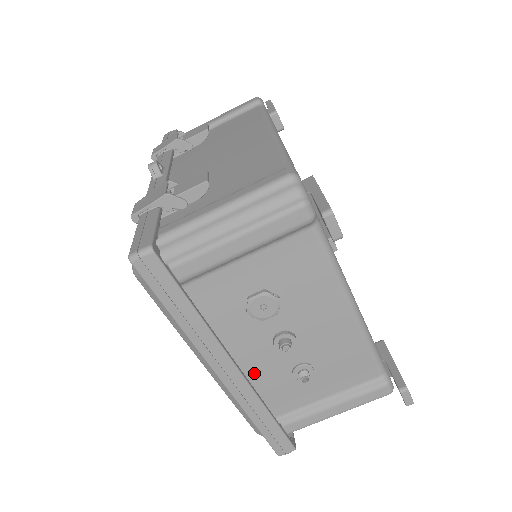
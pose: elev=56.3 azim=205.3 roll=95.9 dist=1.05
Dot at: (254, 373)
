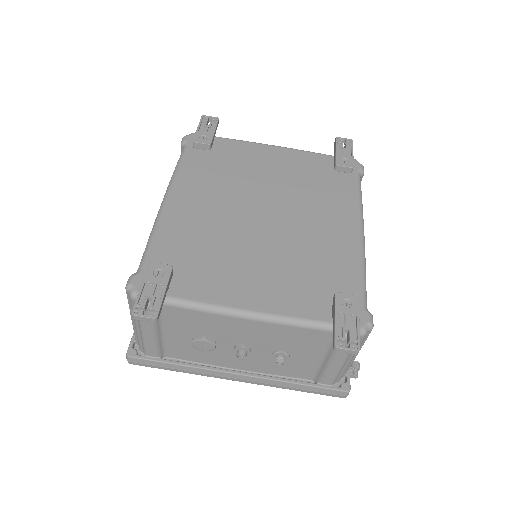
Dot at: (259, 368)
